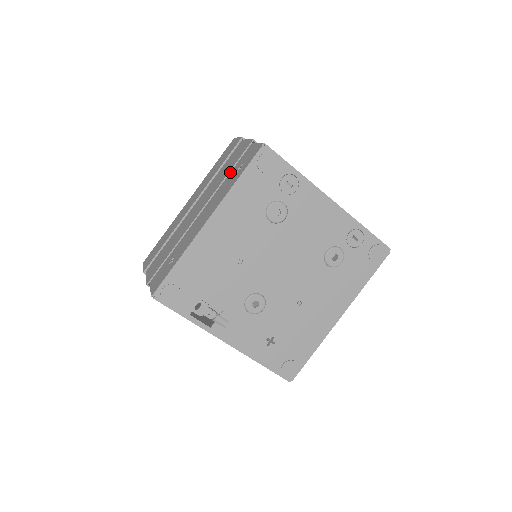
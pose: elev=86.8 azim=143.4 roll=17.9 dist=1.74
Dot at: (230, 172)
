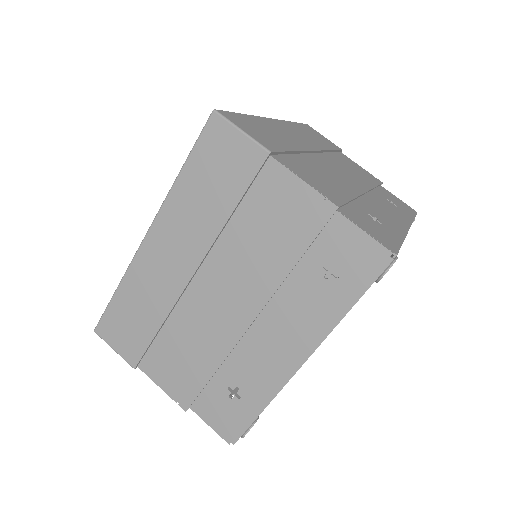
Dot at: (290, 254)
